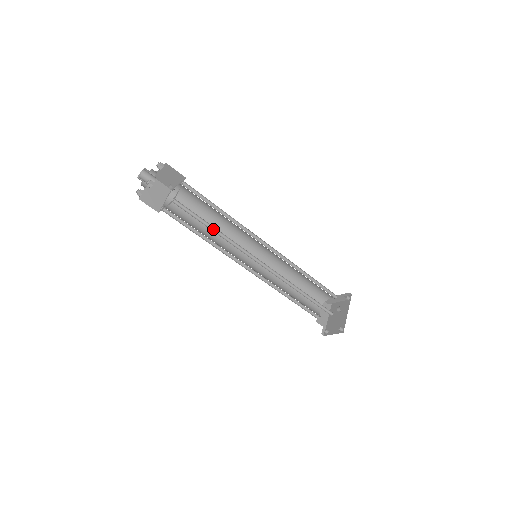
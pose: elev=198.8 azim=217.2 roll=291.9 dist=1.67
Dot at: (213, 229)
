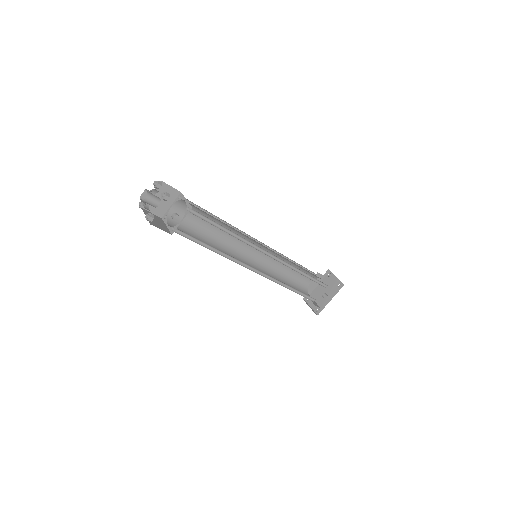
Dot at: (213, 247)
